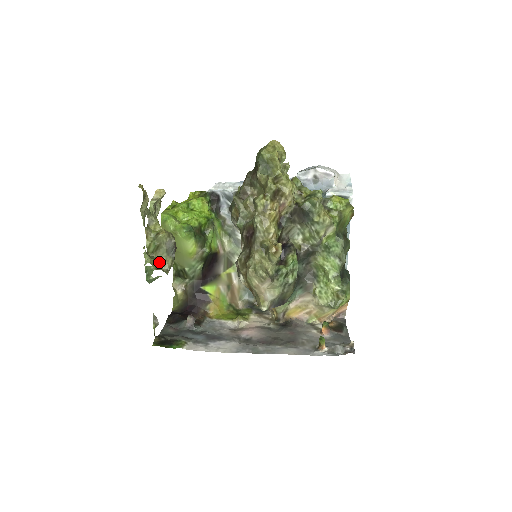
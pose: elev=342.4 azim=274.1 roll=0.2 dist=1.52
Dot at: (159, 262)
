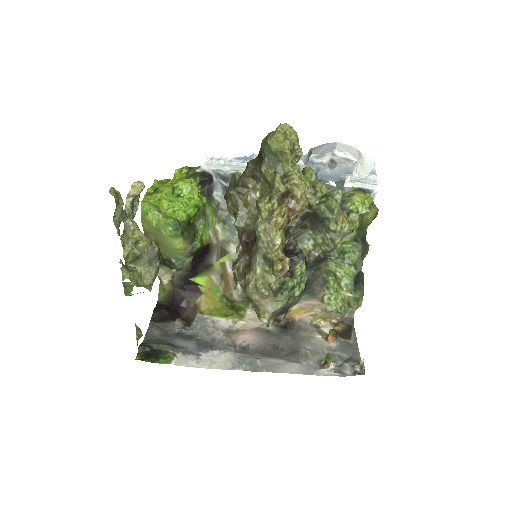
Dot at: (140, 274)
